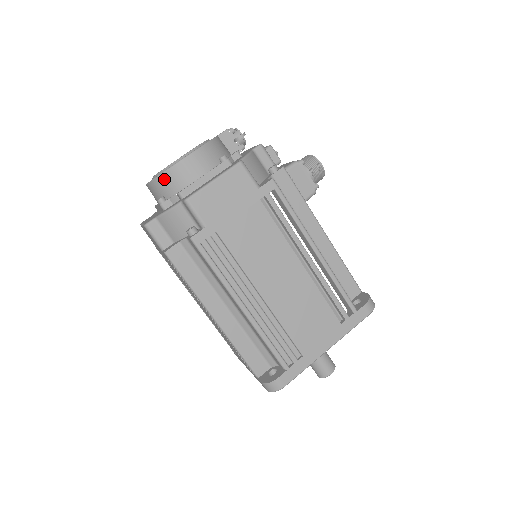
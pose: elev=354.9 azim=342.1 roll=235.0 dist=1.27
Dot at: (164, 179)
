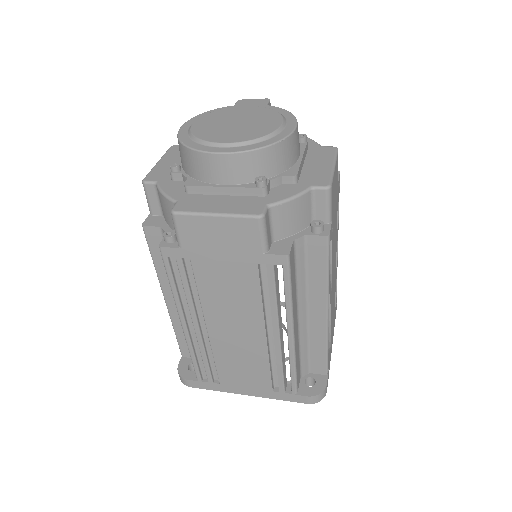
Dot at: (273, 152)
